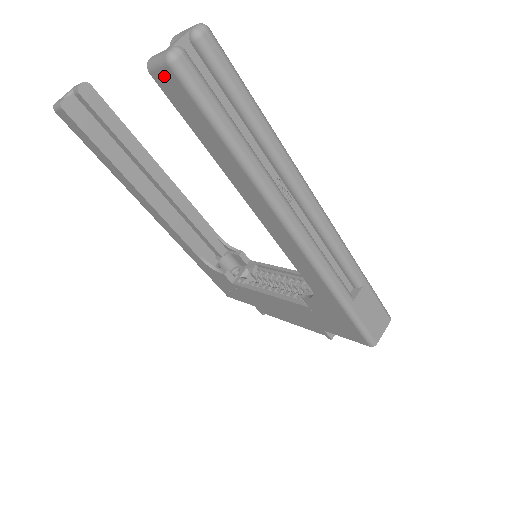
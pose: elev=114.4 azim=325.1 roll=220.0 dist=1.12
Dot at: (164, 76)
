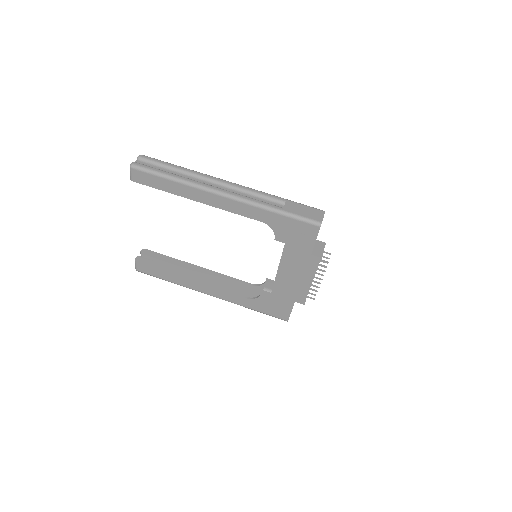
Dot at: (135, 175)
